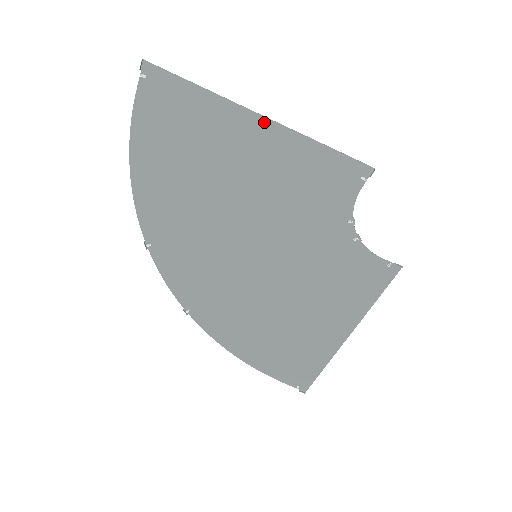
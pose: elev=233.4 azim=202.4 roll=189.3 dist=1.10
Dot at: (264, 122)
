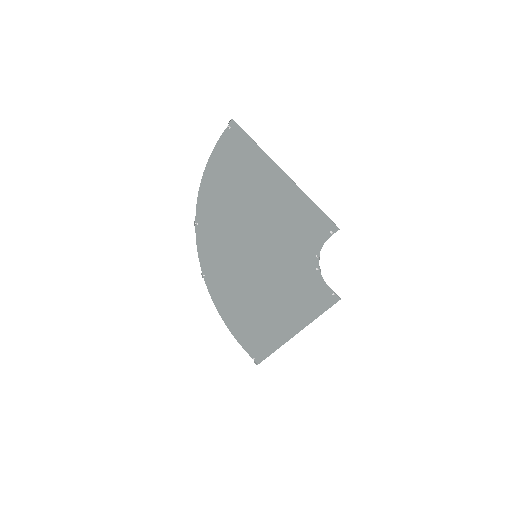
Dot at: (285, 177)
